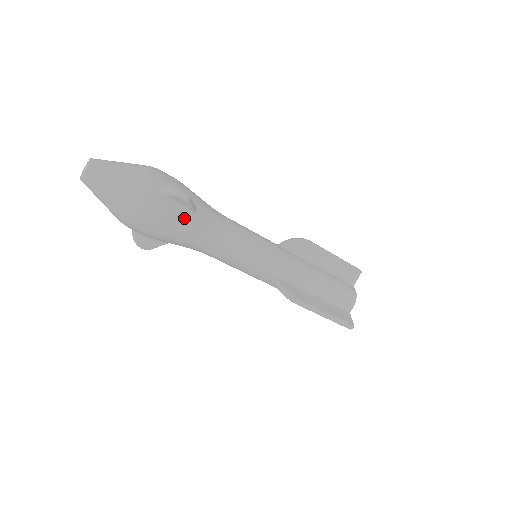
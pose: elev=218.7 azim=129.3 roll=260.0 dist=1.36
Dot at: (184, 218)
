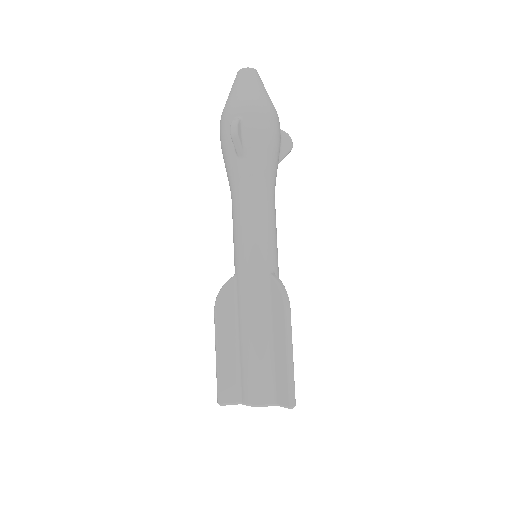
Dot at: (278, 153)
